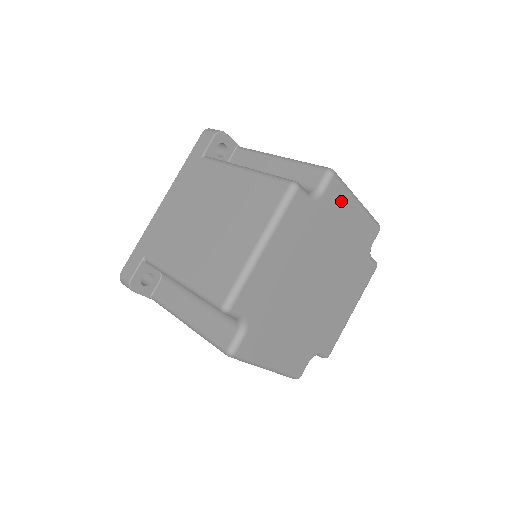
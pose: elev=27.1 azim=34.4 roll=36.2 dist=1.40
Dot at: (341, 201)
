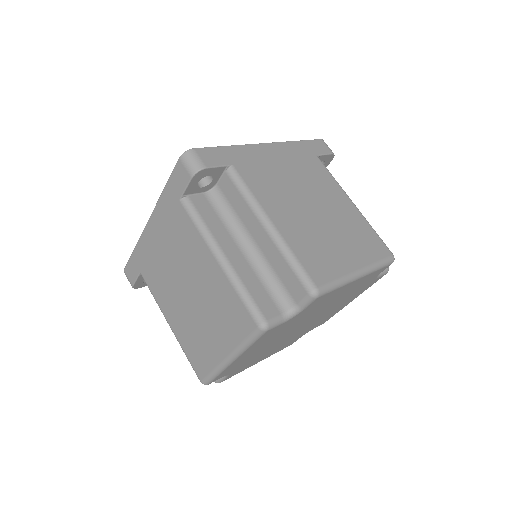
Dot at: (331, 295)
